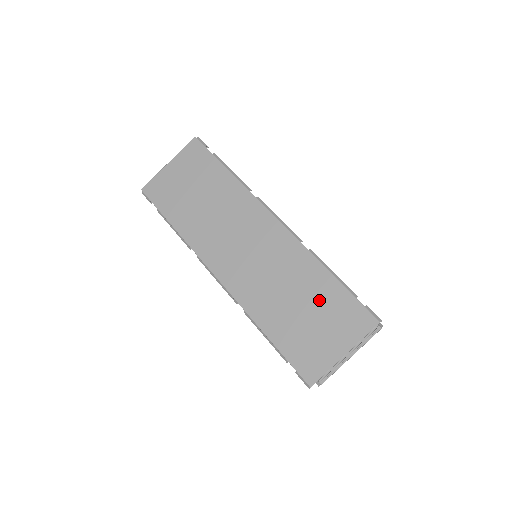
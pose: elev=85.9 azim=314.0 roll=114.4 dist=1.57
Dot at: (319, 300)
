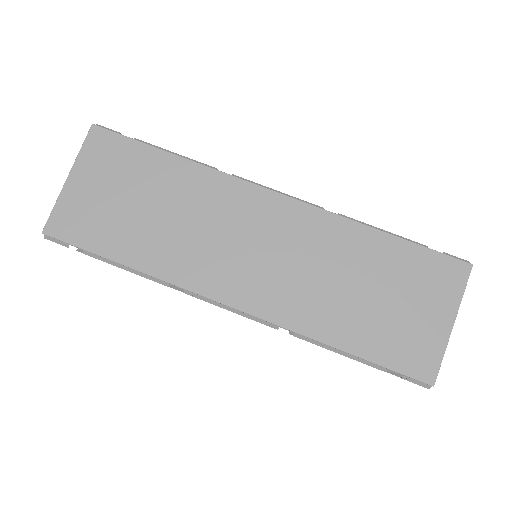
Dot at: (387, 272)
